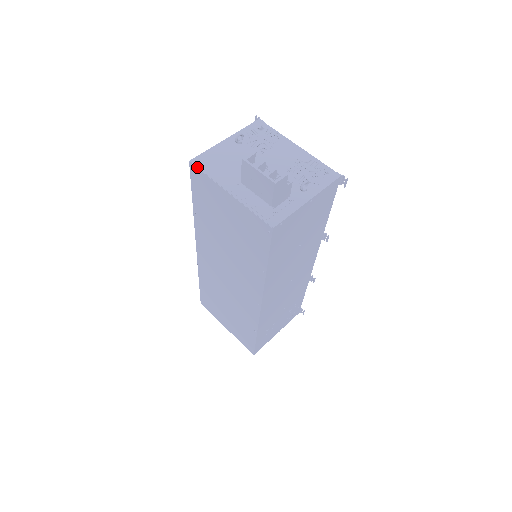
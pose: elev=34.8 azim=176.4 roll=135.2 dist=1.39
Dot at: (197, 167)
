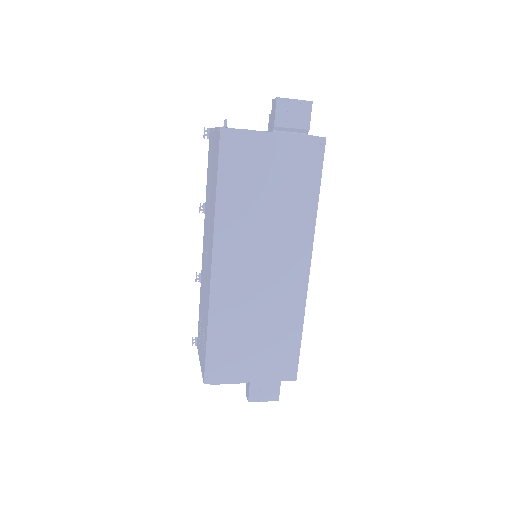
Dot at: (231, 128)
